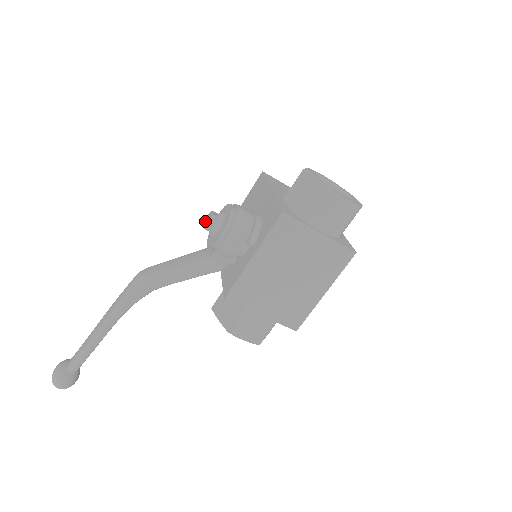
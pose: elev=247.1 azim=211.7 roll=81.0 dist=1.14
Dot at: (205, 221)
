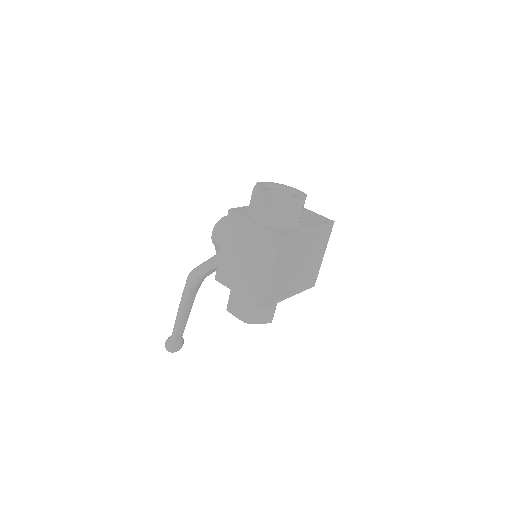
Dot at: occluded
